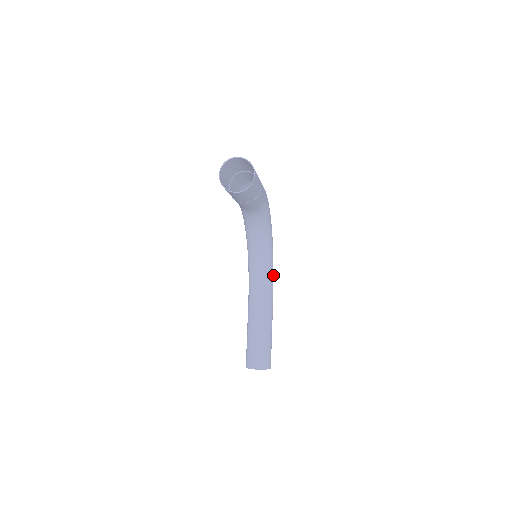
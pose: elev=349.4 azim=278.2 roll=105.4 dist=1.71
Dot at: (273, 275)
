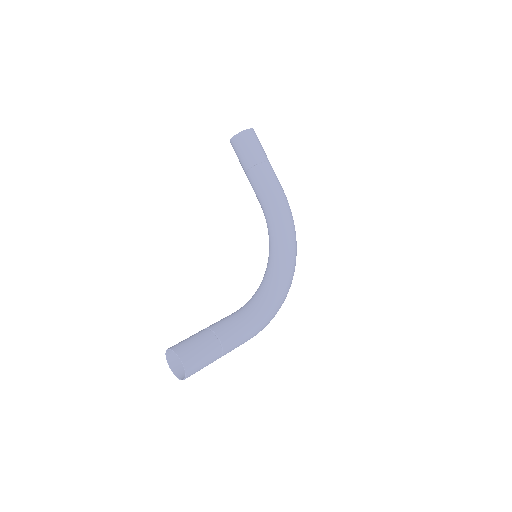
Dot at: (272, 304)
